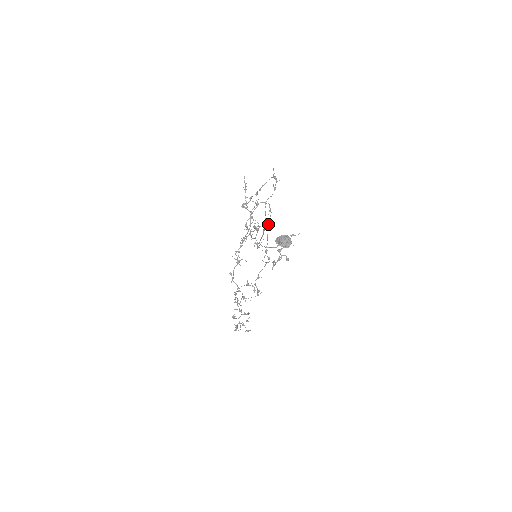
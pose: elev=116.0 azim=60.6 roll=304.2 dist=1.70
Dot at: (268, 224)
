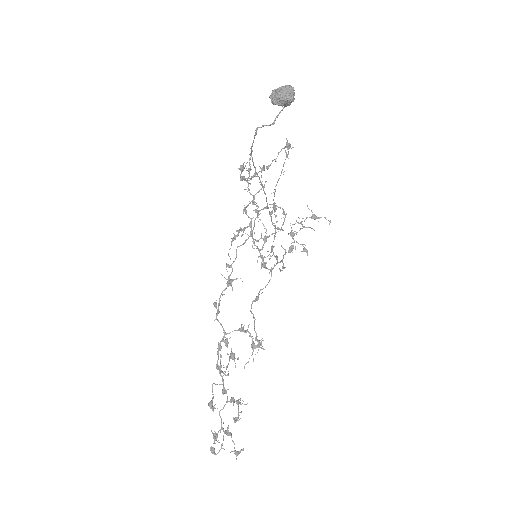
Dot at: (280, 229)
